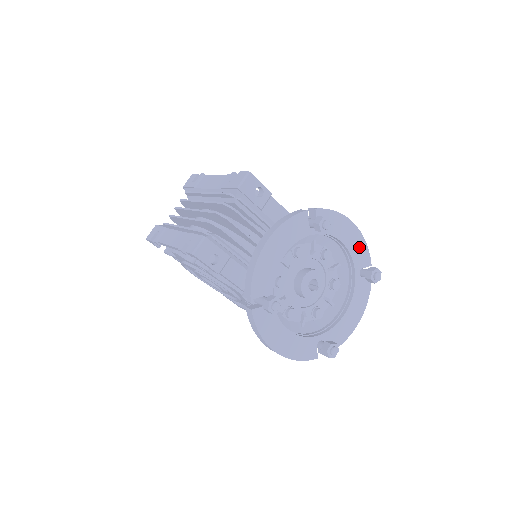
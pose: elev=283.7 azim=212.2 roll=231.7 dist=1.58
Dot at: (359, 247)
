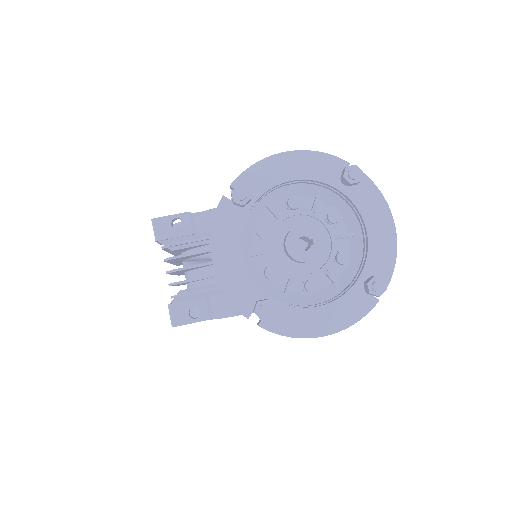
Dot at: (315, 164)
